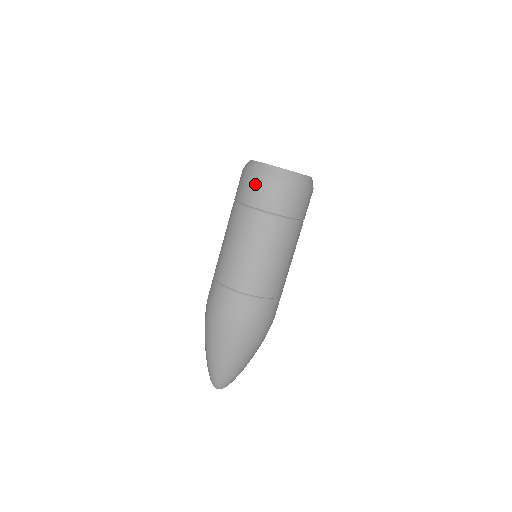
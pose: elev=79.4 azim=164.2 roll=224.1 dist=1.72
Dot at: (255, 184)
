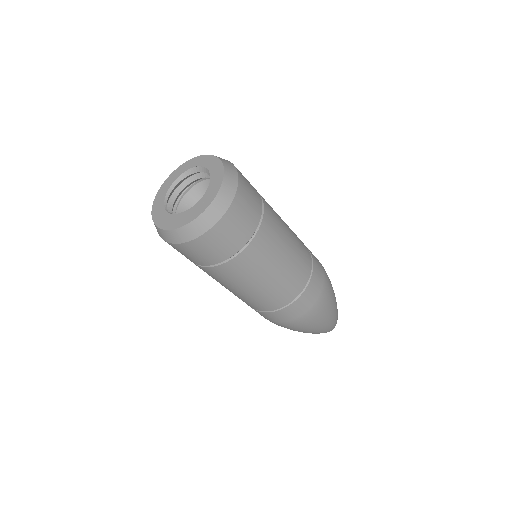
Dot at: (202, 248)
